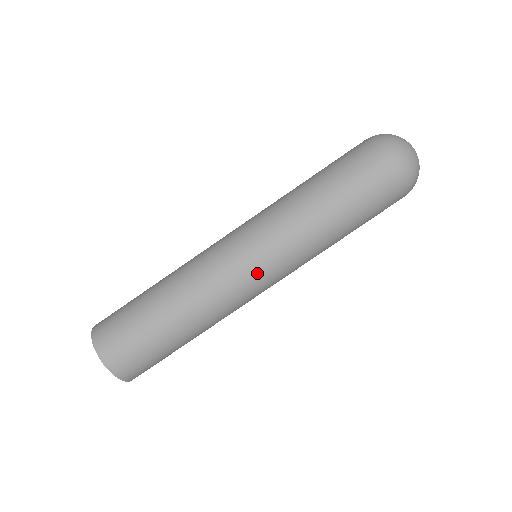
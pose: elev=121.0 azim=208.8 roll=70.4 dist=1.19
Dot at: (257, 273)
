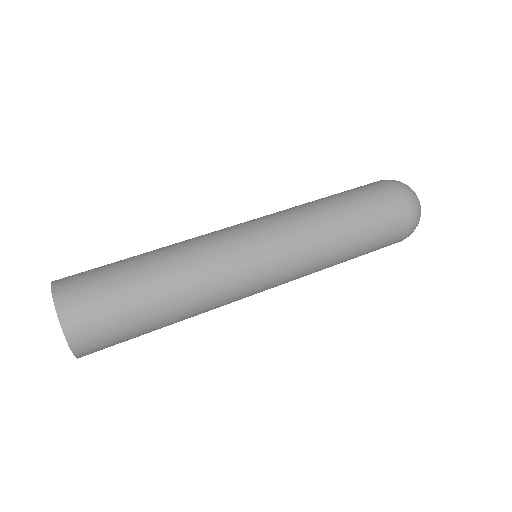
Dot at: (265, 275)
